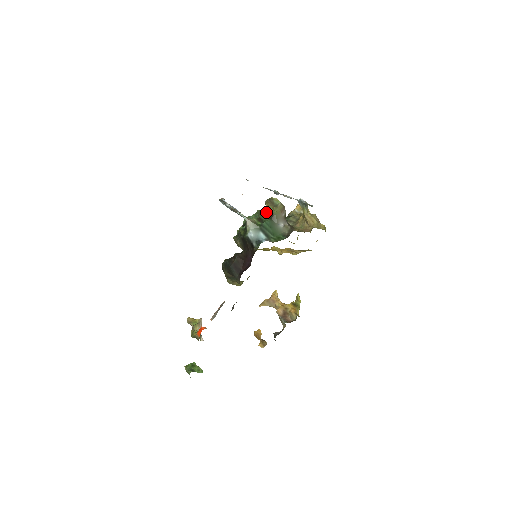
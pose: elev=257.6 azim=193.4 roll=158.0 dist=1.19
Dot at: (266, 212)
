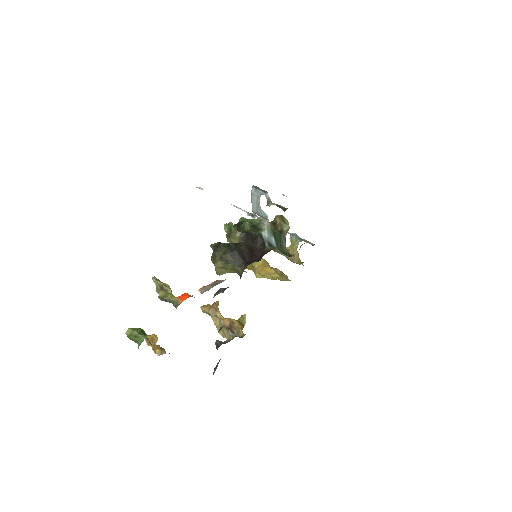
Dot at: (275, 224)
